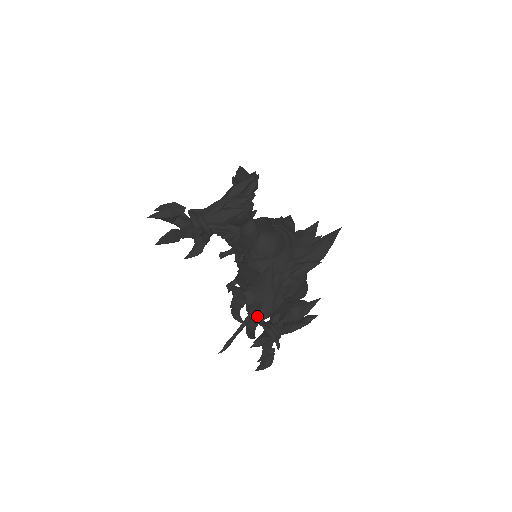
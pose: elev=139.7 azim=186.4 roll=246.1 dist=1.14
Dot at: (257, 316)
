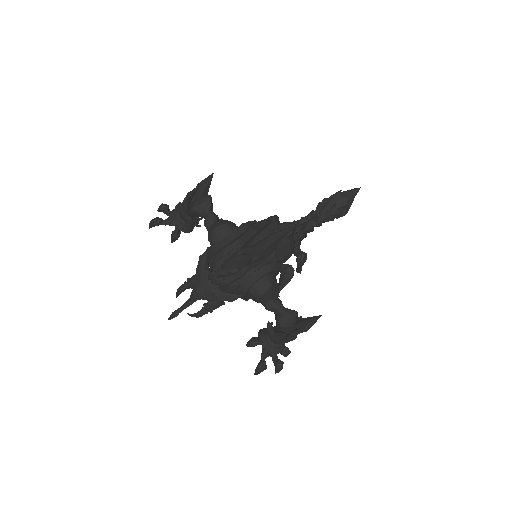
Dot at: occluded
